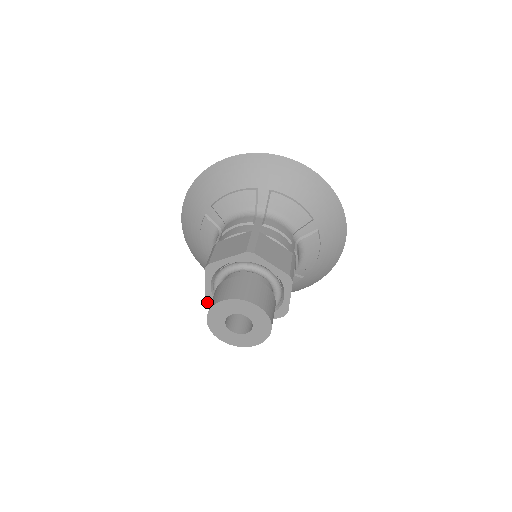
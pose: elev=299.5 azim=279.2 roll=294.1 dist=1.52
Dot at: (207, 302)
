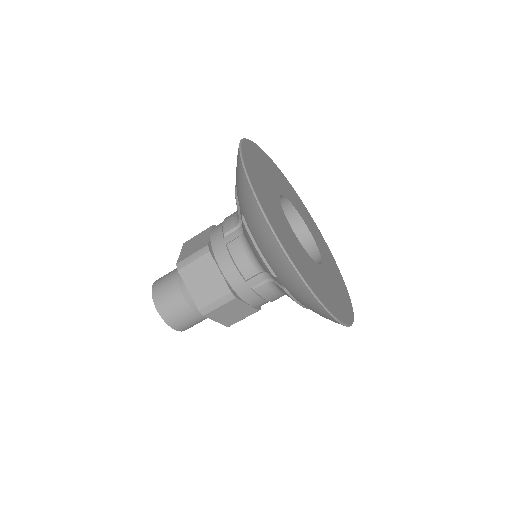
Dot at: occluded
